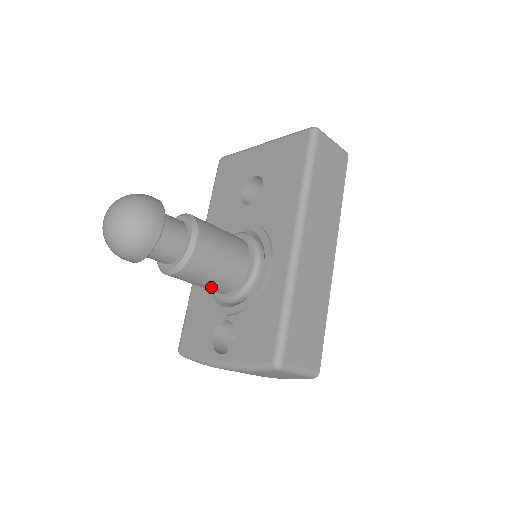
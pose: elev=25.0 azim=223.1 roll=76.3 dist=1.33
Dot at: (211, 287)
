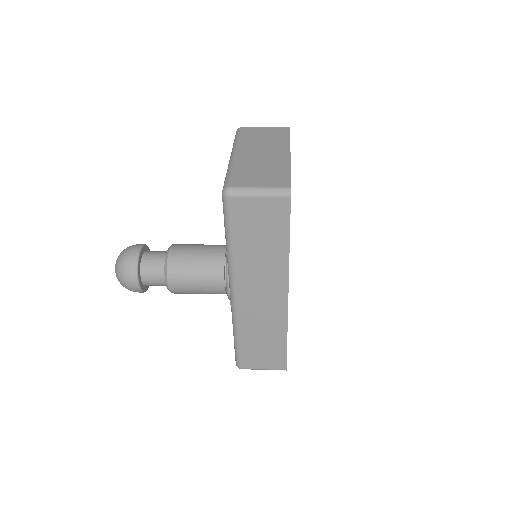
Dot at: occluded
